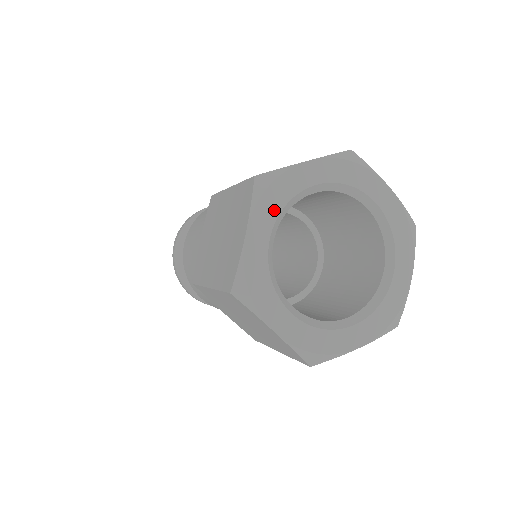
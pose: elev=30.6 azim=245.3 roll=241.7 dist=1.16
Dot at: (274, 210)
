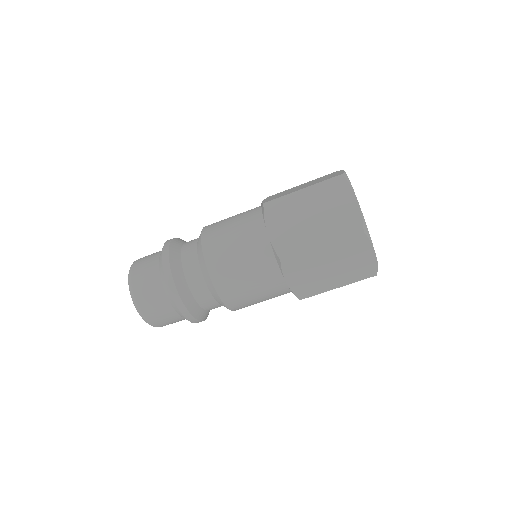
Dot at: occluded
